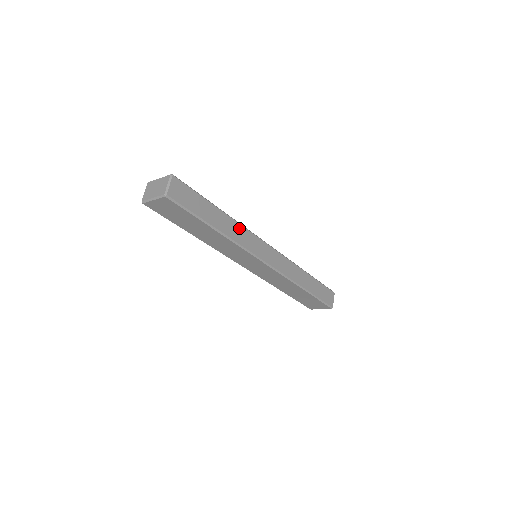
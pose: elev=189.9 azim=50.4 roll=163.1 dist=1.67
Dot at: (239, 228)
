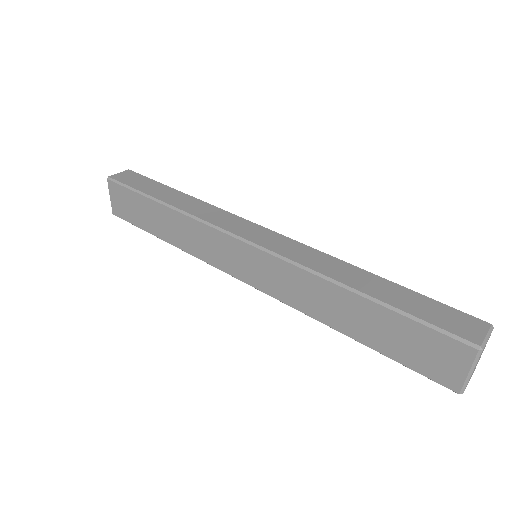
Dot at: (206, 207)
